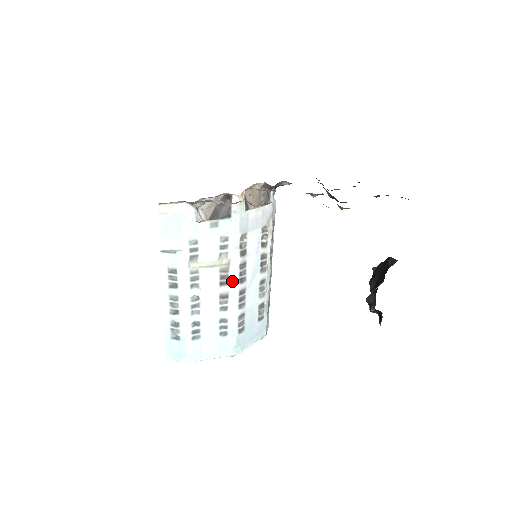
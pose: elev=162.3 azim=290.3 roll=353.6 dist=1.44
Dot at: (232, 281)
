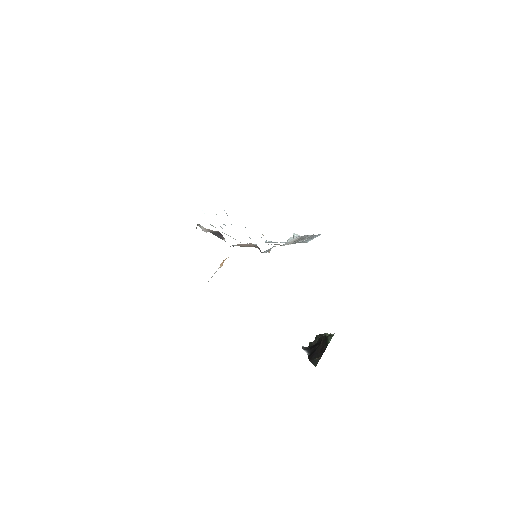
Dot at: occluded
